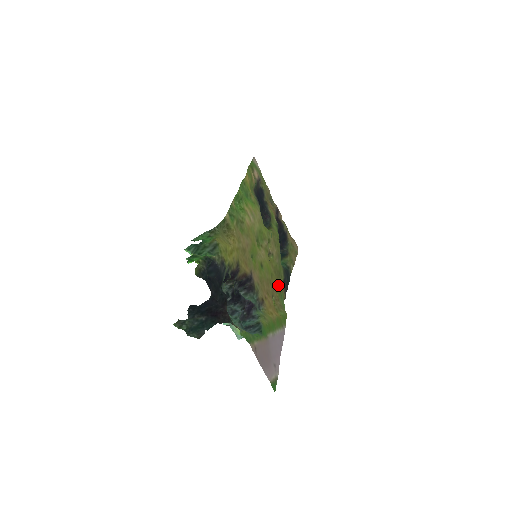
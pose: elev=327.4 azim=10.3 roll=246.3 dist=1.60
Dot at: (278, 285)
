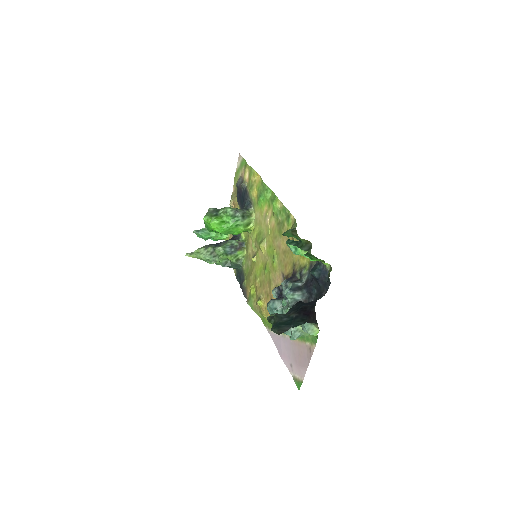
Dot at: (250, 286)
